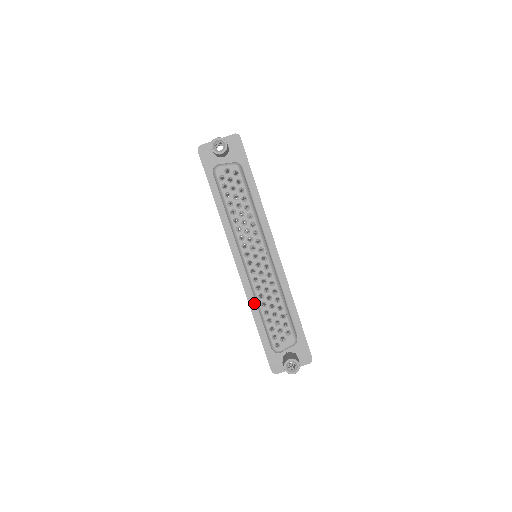
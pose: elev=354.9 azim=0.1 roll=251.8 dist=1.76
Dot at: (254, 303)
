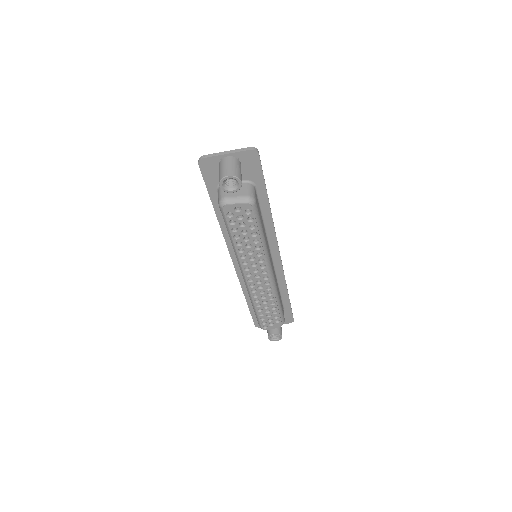
Dot at: occluded
